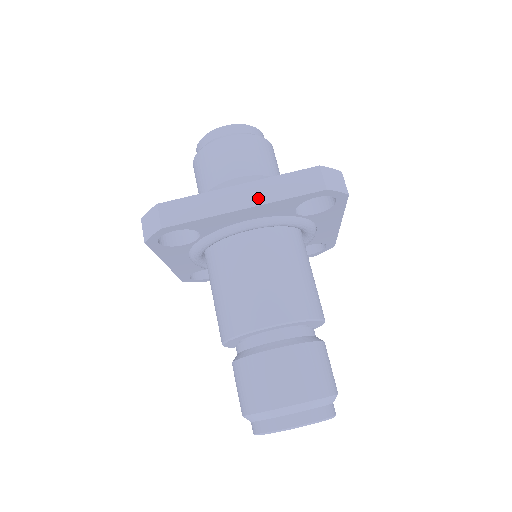
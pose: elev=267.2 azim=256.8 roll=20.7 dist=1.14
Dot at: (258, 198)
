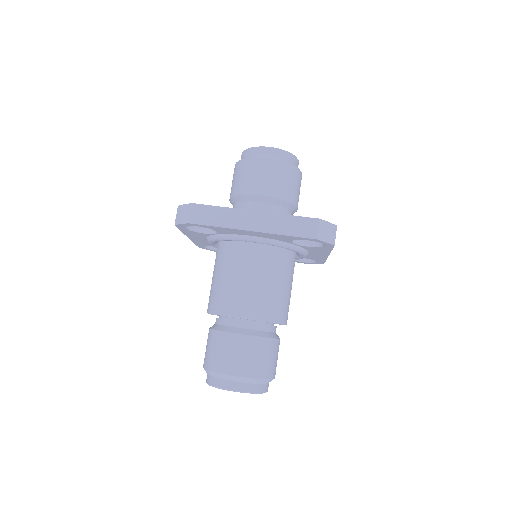
Dot at: (265, 227)
